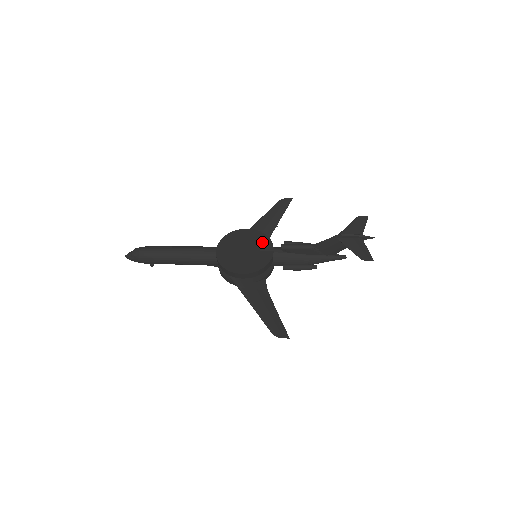
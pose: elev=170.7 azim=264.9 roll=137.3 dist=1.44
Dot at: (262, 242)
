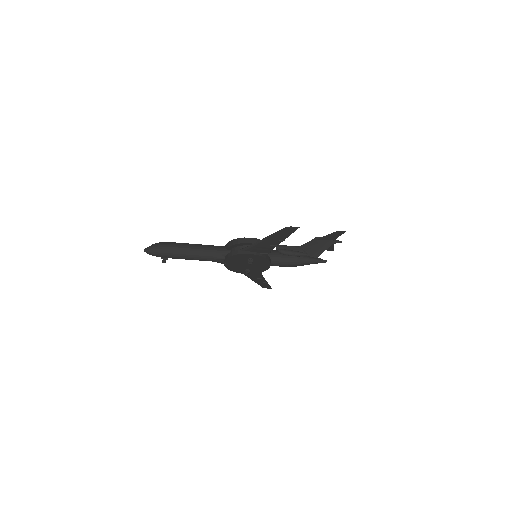
Dot at: occluded
